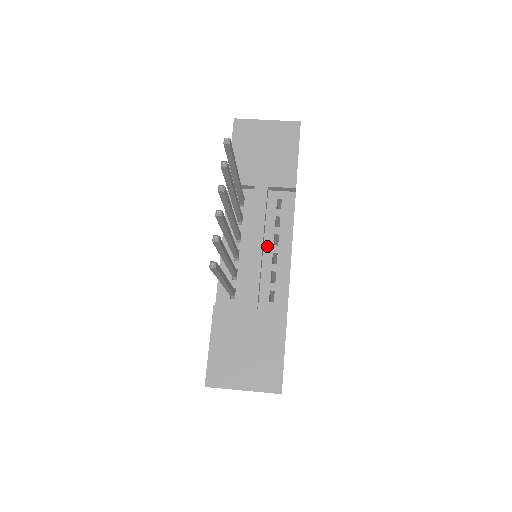
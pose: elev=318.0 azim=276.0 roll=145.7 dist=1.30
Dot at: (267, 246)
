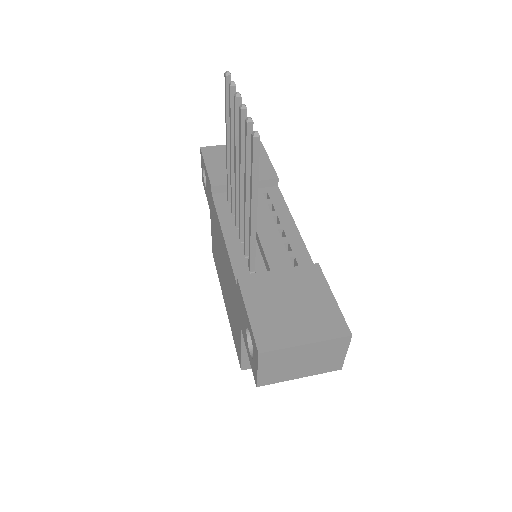
Dot at: (270, 226)
